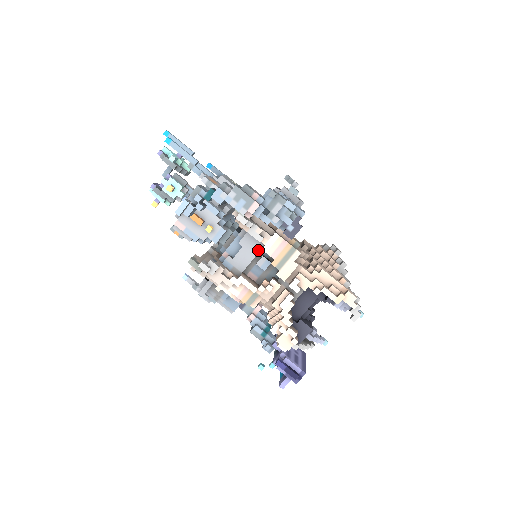
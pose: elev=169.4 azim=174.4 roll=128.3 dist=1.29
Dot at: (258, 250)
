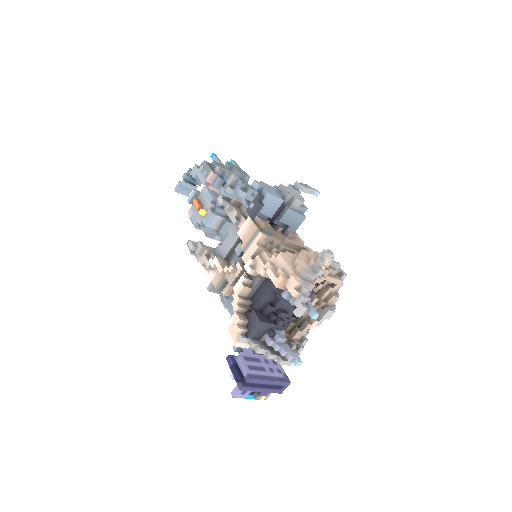
Dot at: (238, 236)
